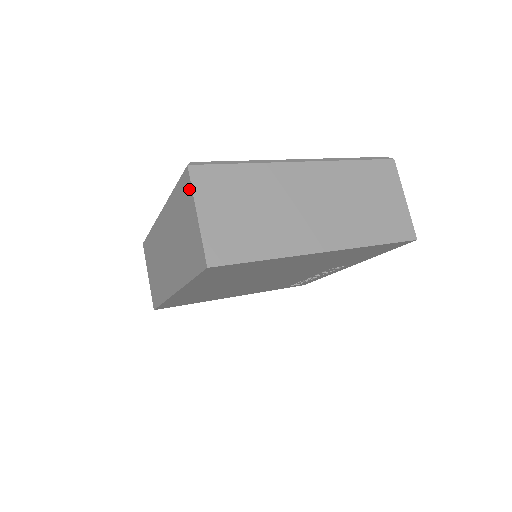
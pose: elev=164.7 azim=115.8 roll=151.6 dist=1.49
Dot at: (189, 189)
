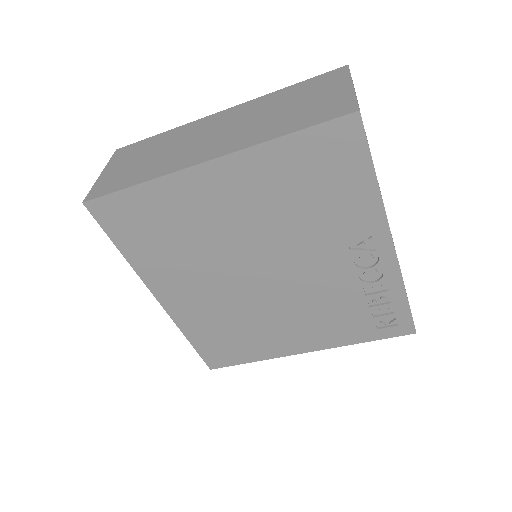
Dot at: occluded
